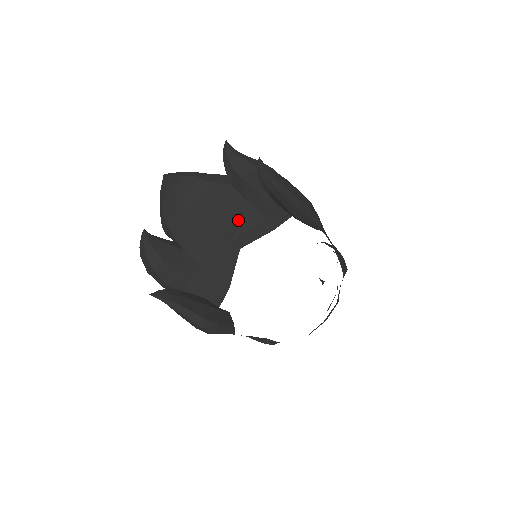
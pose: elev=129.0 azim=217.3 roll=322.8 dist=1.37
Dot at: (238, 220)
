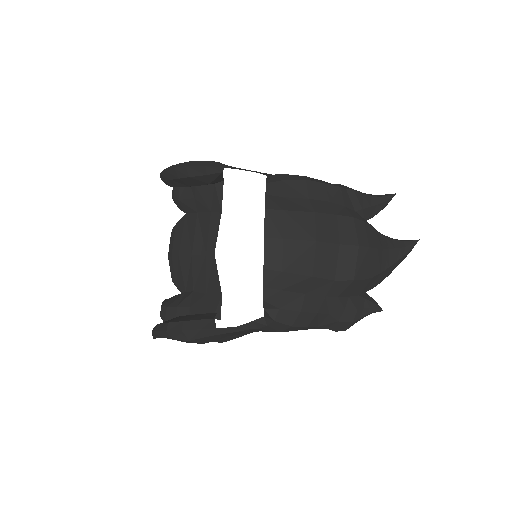
Dot at: (200, 233)
